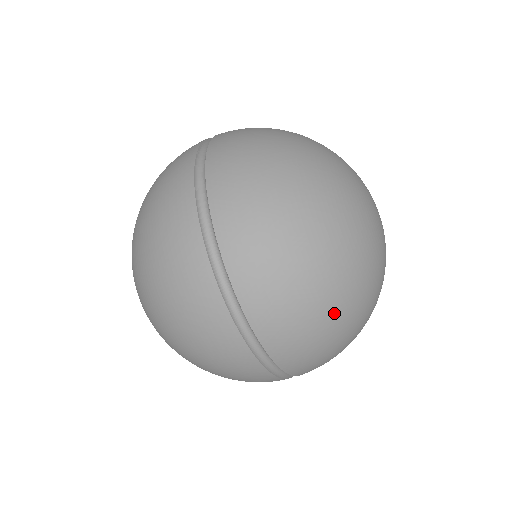
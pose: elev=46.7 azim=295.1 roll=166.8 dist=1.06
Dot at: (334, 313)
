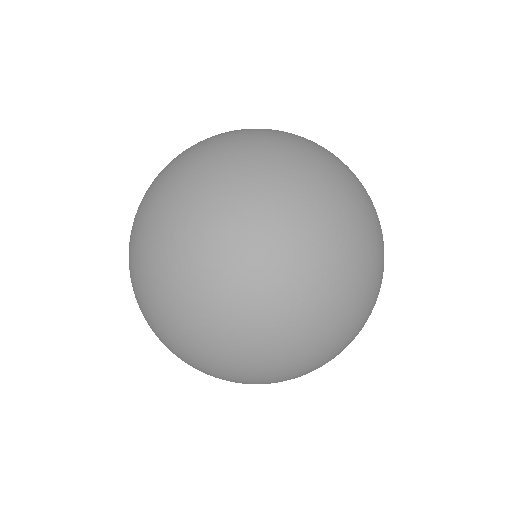
Dot at: (279, 380)
